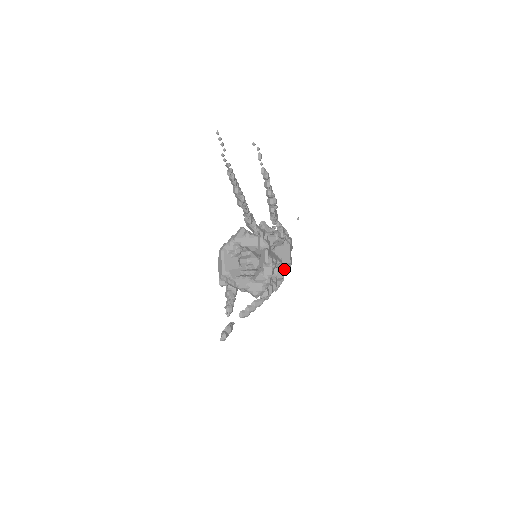
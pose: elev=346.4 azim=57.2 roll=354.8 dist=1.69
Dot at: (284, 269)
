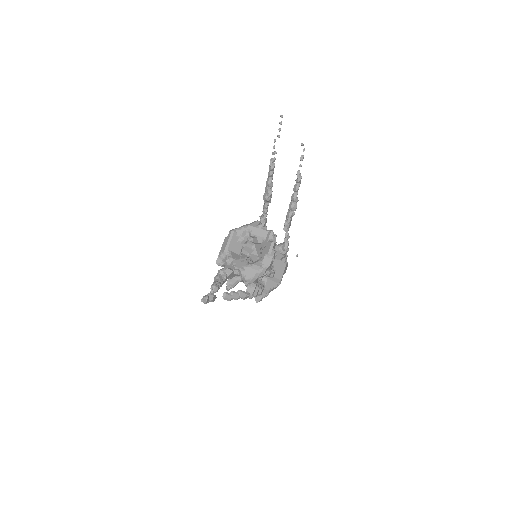
Dot at: (273, 284)
